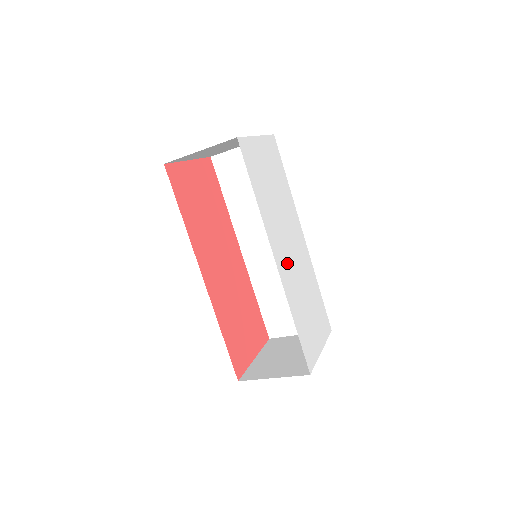
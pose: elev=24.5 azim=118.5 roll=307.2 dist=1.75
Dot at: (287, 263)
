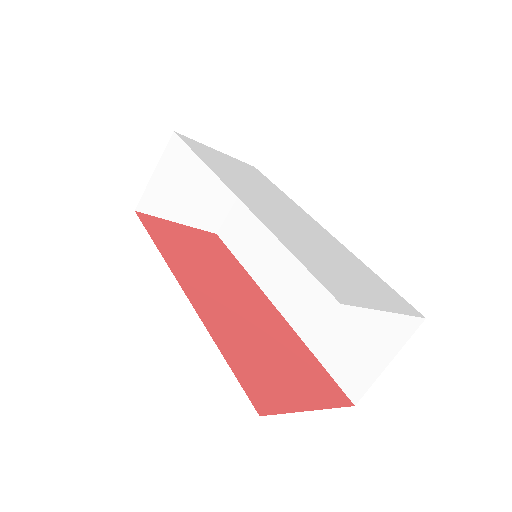
Dot at: (270, 212)
